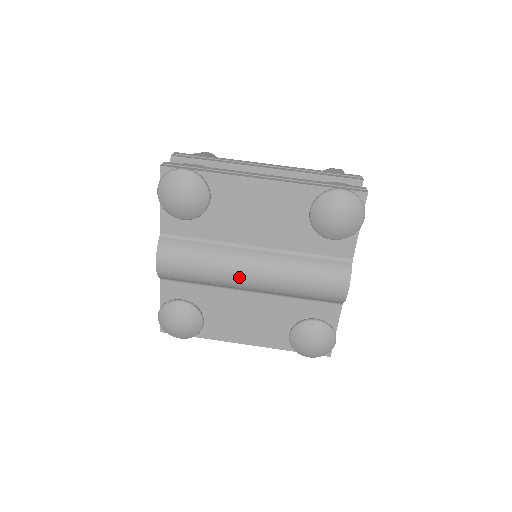
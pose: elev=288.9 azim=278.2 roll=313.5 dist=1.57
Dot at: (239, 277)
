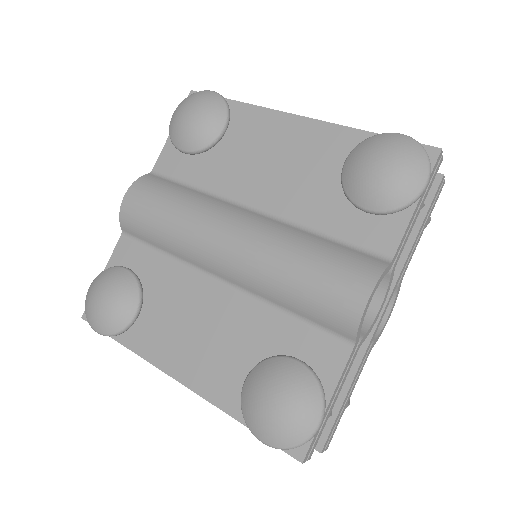
Dot at: (211, 236)
